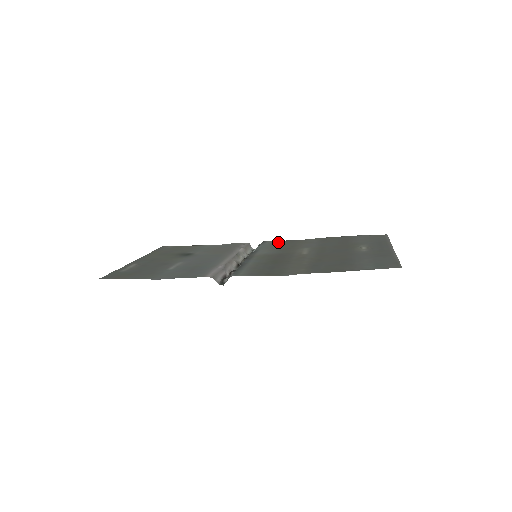
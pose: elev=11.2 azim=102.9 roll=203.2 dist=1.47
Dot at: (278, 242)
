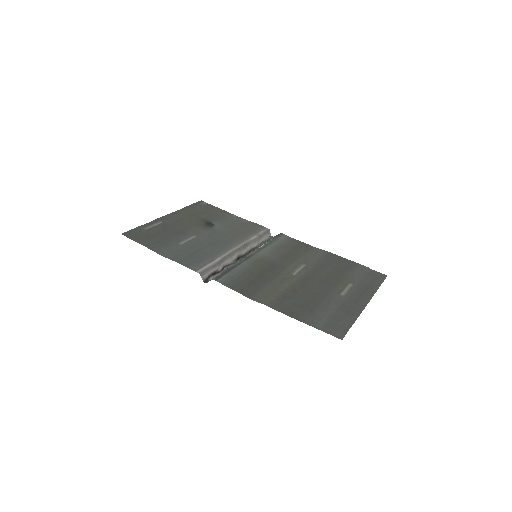
Dot at: (291, 241)
